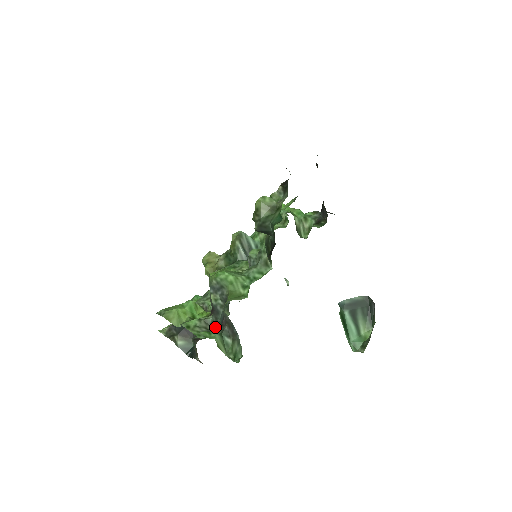
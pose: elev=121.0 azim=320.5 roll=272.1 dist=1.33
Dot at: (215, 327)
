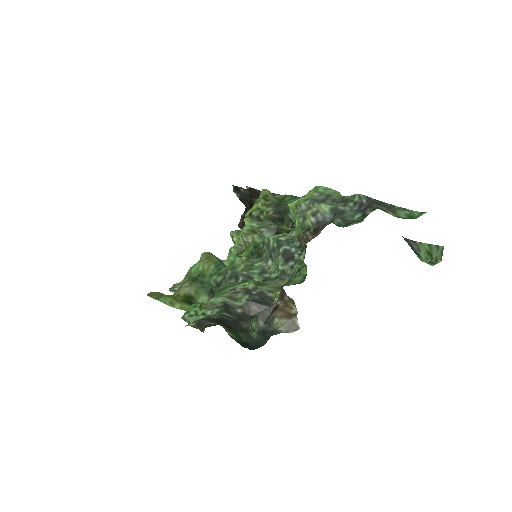
Dot at: (349, 223)
